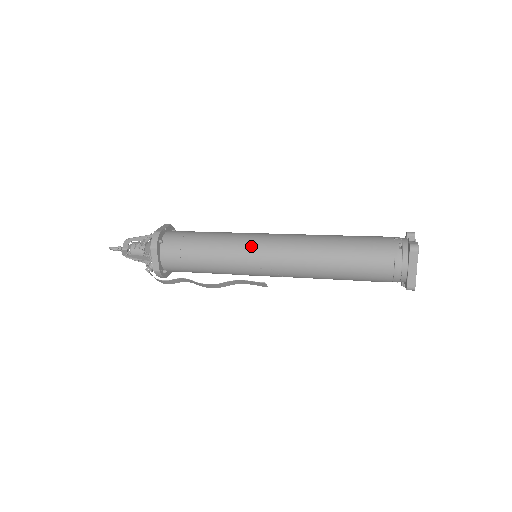
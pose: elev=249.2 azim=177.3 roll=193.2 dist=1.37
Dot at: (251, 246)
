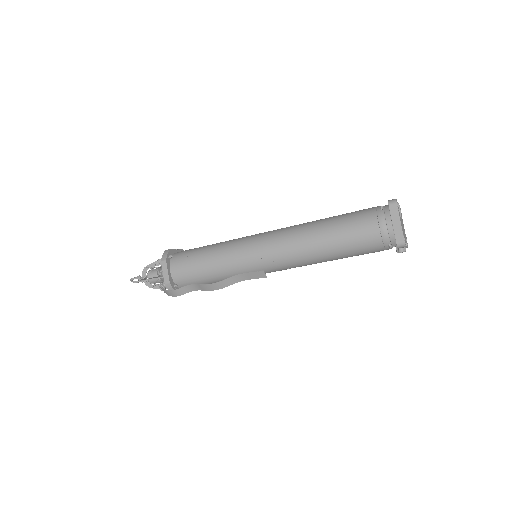
Dot at: (247, 241)
